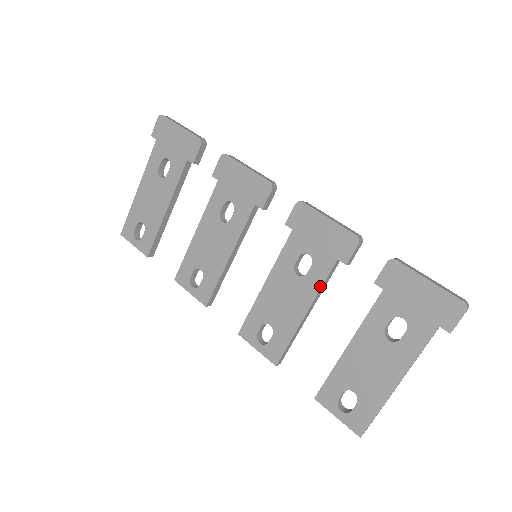
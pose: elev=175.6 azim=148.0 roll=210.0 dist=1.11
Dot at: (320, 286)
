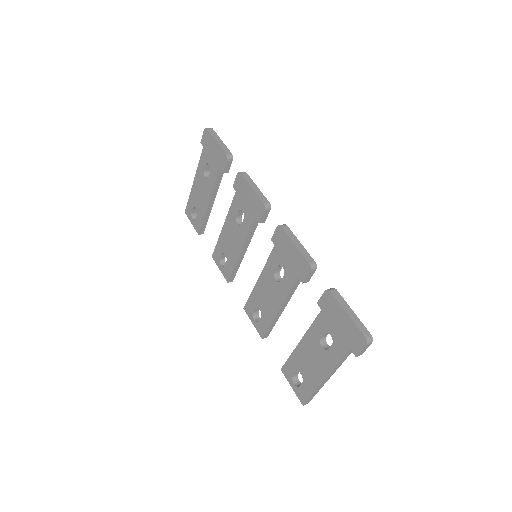
Dot at: (287, 293)
